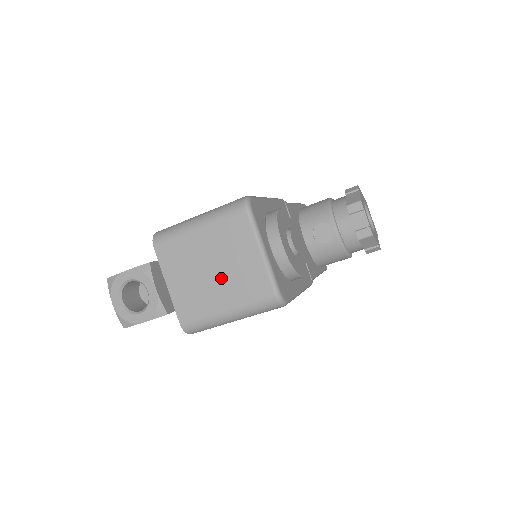
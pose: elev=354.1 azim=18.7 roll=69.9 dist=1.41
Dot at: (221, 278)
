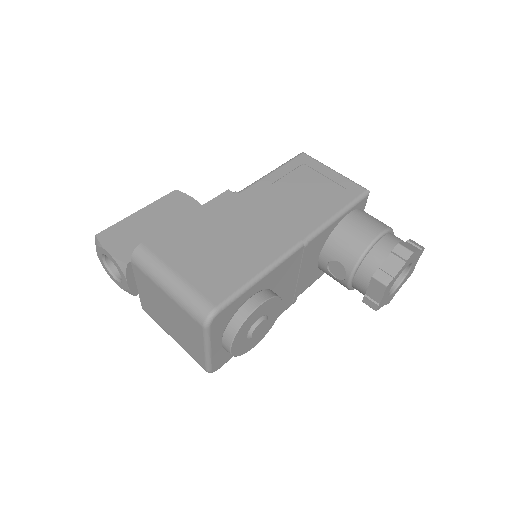
Dot at: (174, 327)
